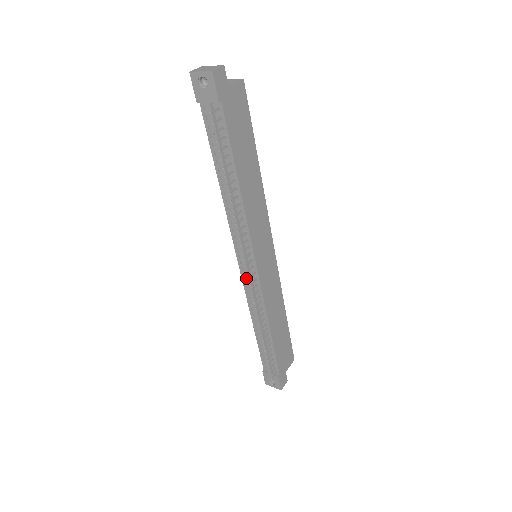
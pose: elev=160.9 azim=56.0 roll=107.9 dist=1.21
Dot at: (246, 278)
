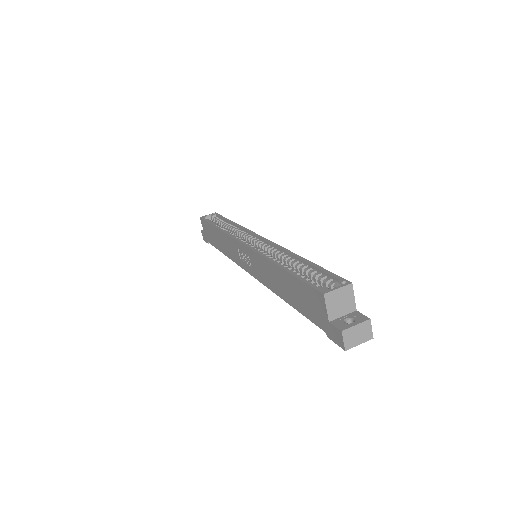
Dot at: occluded
